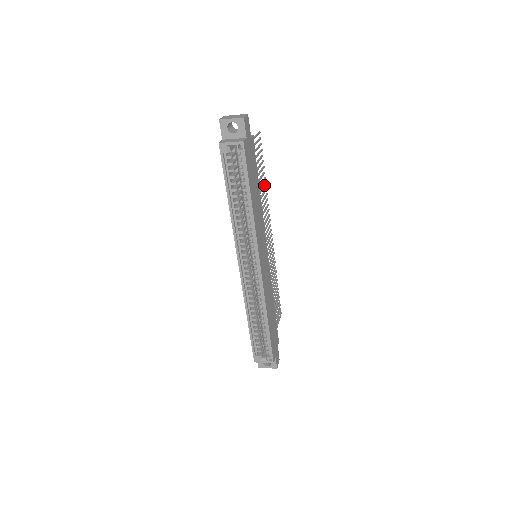
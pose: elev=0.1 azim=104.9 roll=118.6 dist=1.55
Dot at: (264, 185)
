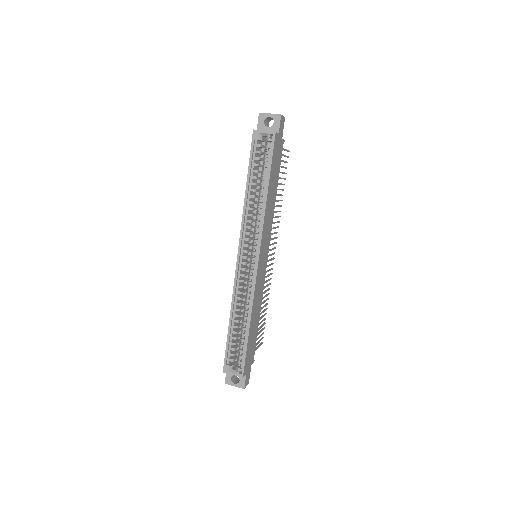
Dot at: (280, 200)
